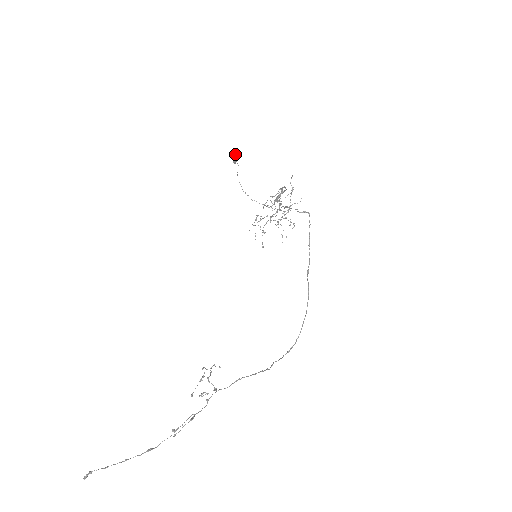
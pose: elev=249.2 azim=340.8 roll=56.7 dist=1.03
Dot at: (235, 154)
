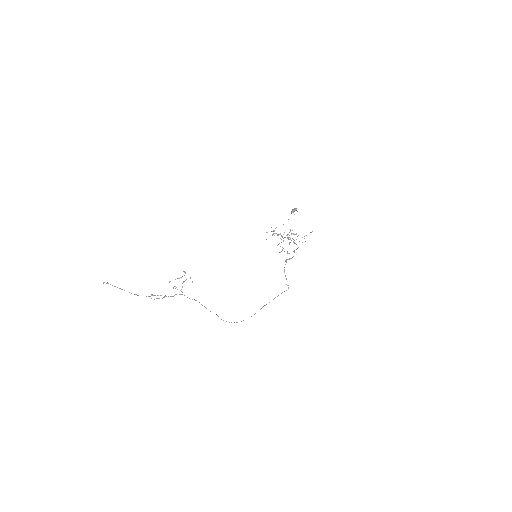
Dot at: (296, 209)
